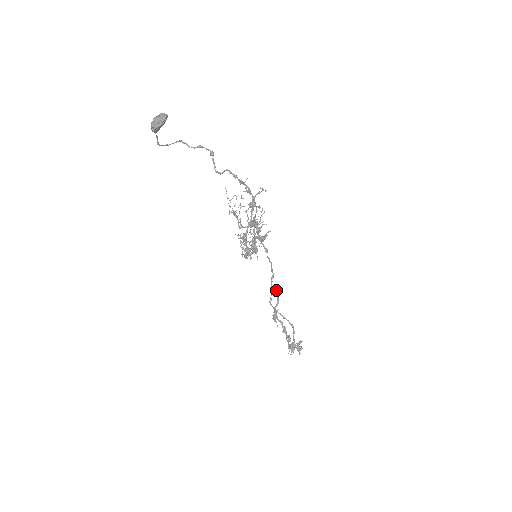
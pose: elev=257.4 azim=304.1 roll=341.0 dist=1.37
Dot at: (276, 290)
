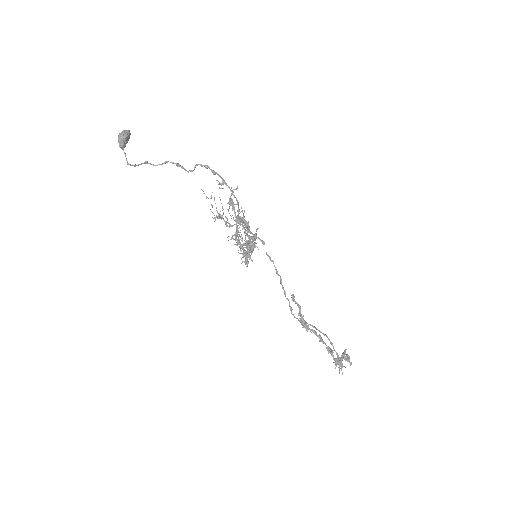
Dot at: occluded
